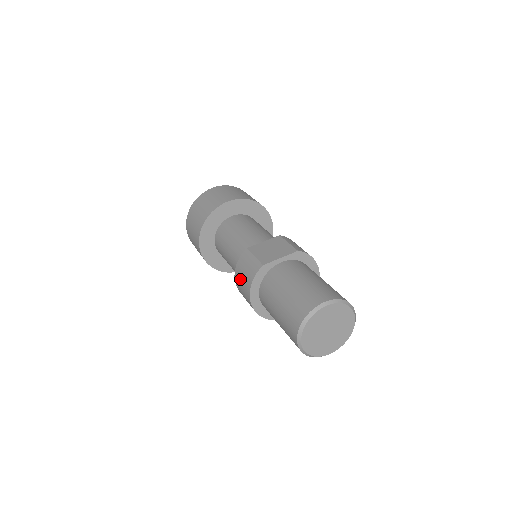
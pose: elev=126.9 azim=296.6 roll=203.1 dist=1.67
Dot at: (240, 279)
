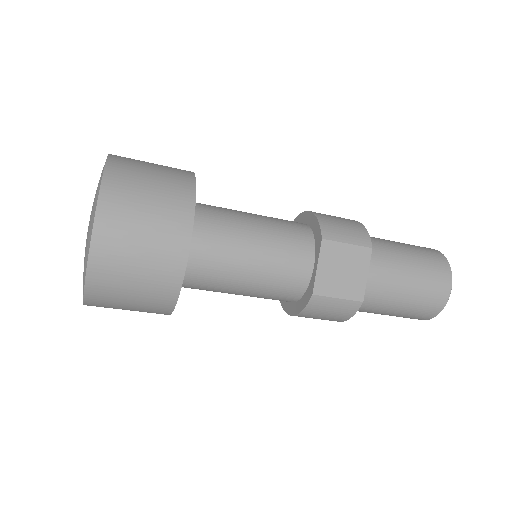
Dot at: (315, 318)
